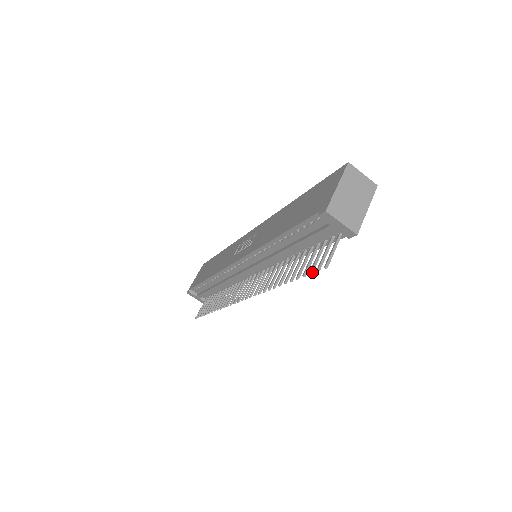
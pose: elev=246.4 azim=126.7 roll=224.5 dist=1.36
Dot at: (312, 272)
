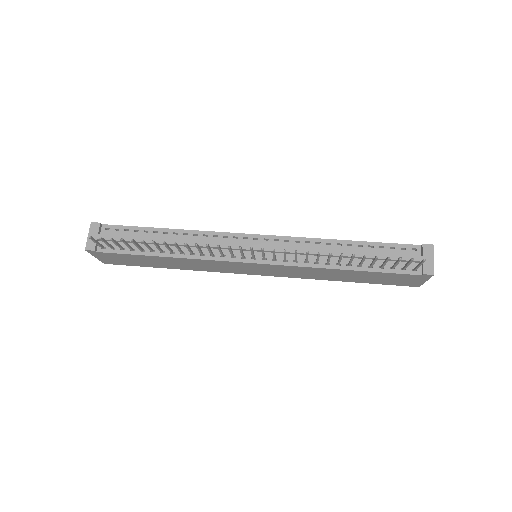
Dot at: (401, 259)
